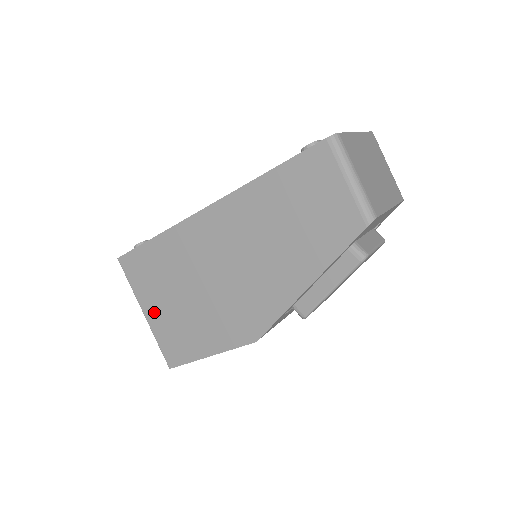
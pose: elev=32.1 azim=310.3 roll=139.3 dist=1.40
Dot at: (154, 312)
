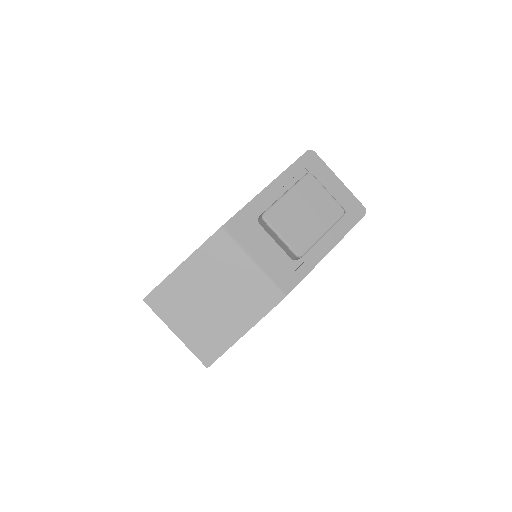
Dot at: occluded
